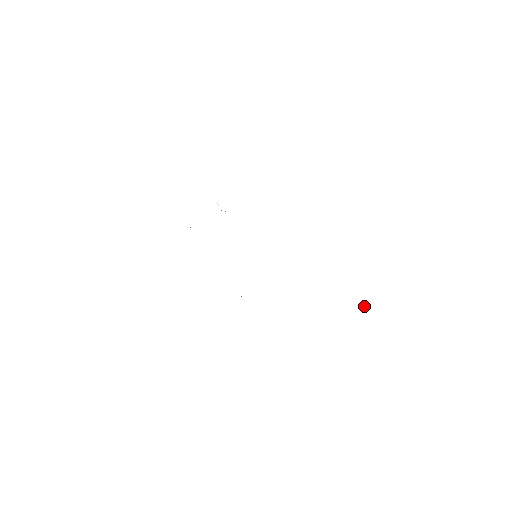
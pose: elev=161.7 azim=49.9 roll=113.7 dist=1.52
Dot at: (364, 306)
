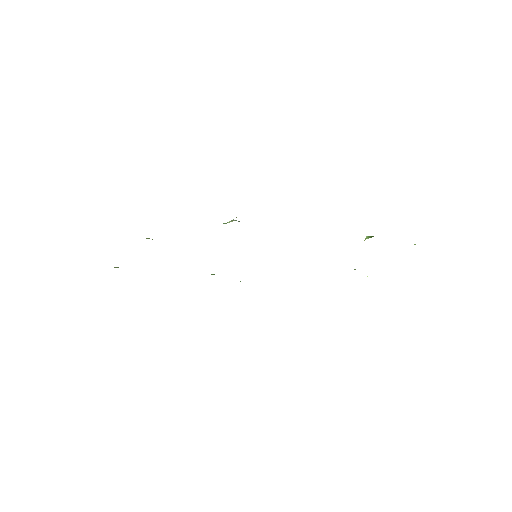
Dot at: occluded
